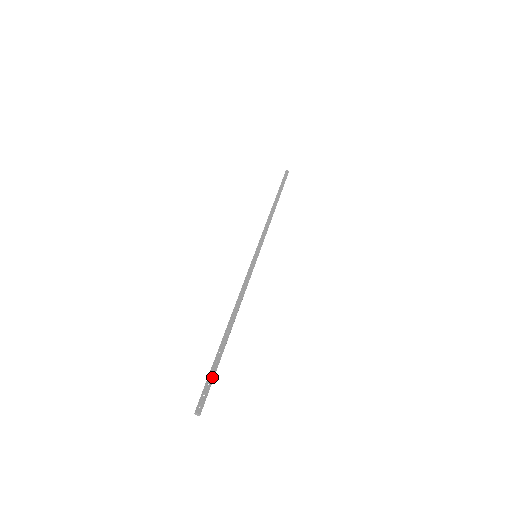
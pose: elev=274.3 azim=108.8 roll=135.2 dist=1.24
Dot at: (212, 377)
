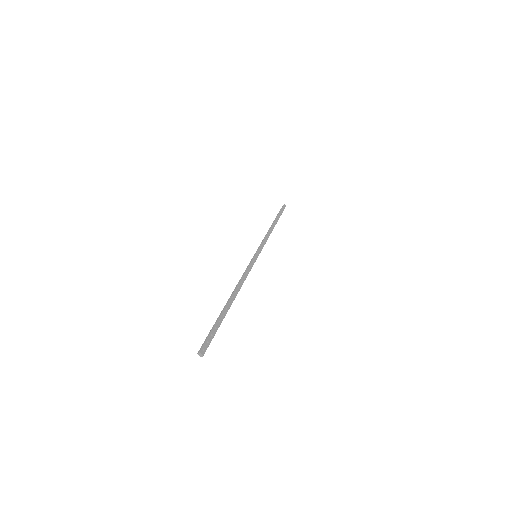
Dot at: (215, 331)
